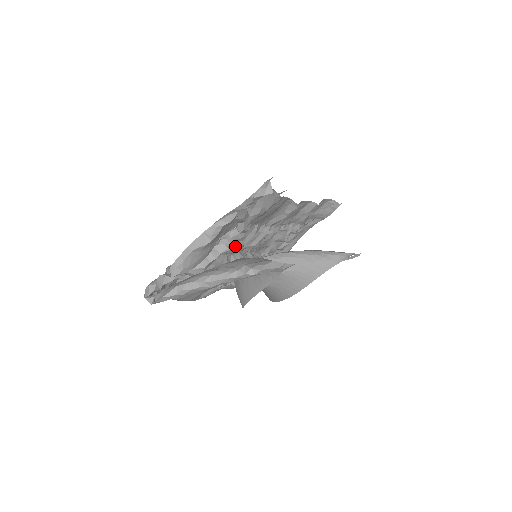
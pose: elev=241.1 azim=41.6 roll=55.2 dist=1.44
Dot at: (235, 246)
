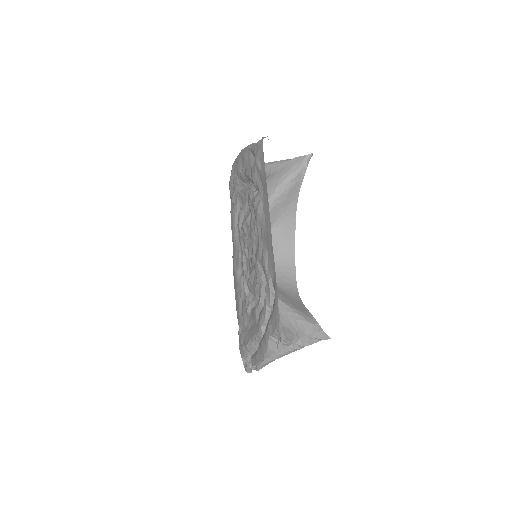
Dot at: occluded
